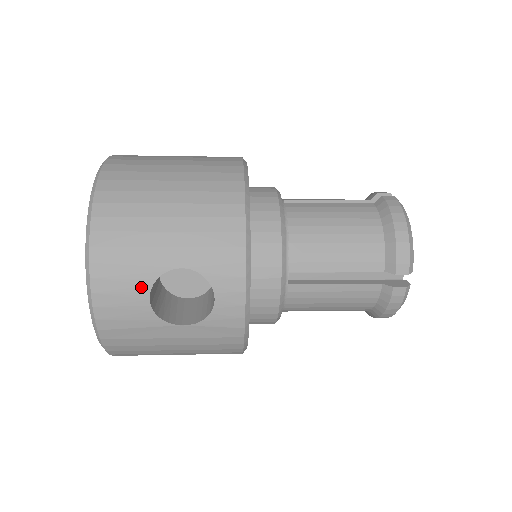
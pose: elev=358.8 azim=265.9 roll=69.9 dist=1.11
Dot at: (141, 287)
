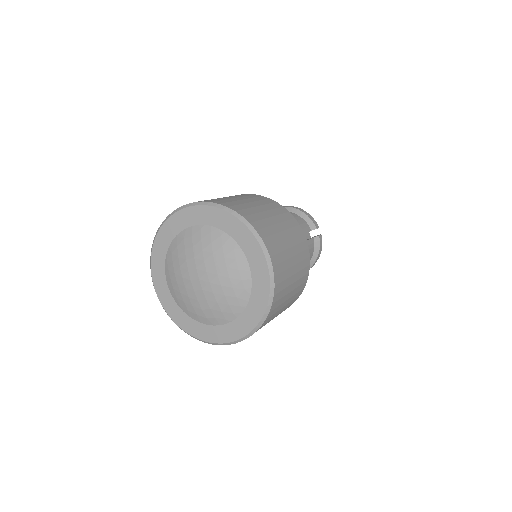
Dot at: occluded
